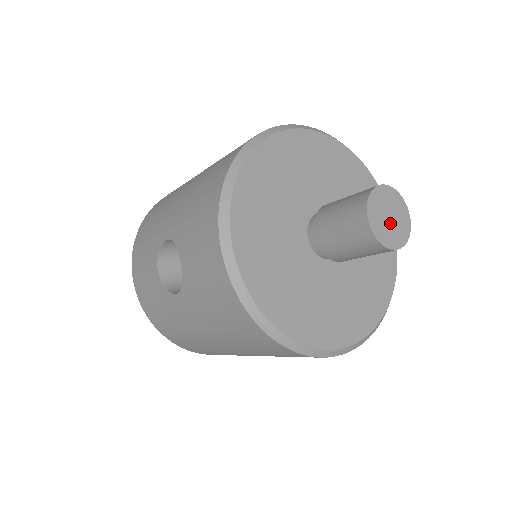
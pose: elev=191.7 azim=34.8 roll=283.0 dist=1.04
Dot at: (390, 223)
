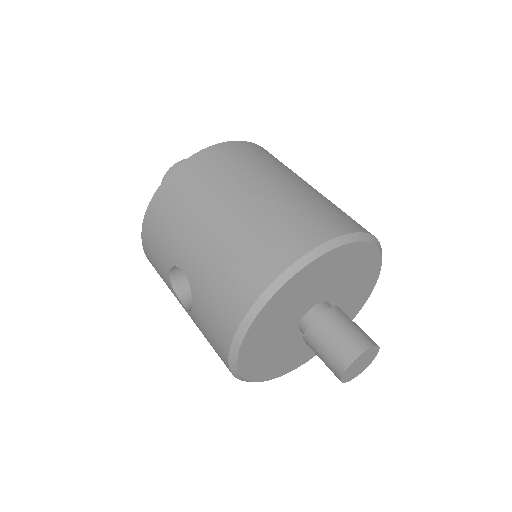
Dot at: (358, 368)
